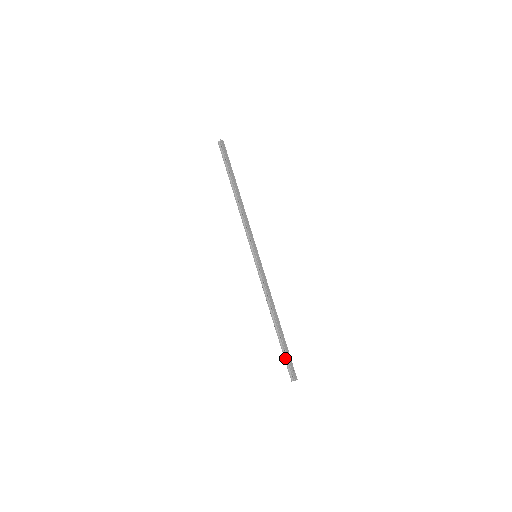
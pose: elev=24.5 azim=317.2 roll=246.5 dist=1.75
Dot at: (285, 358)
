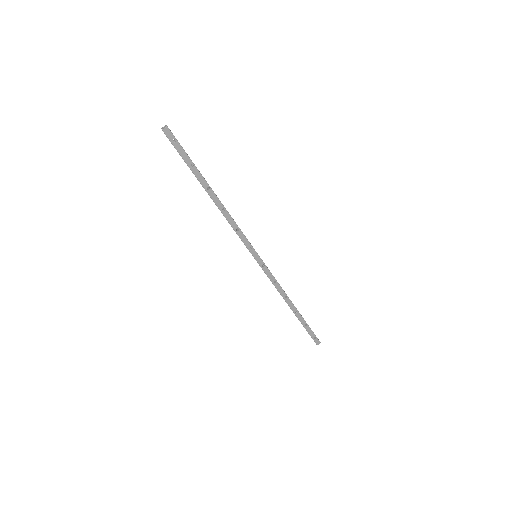
Dot at: (306, 330)
